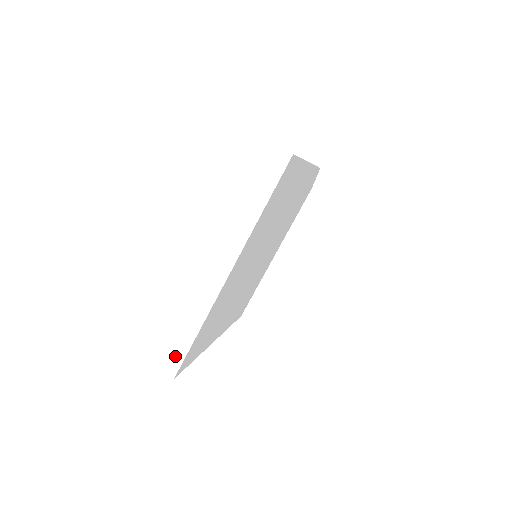
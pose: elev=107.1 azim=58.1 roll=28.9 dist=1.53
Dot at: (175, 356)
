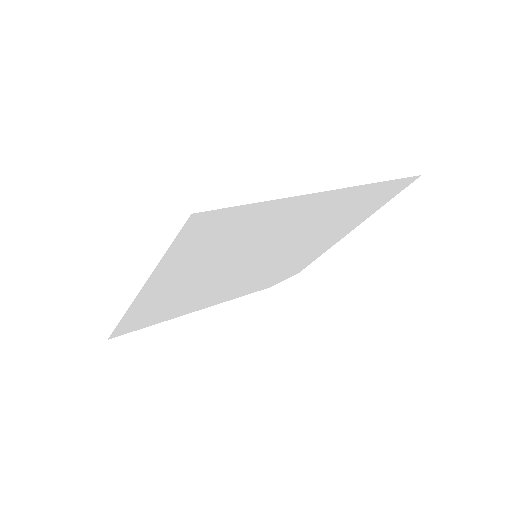
Dot at: (217, 195)
